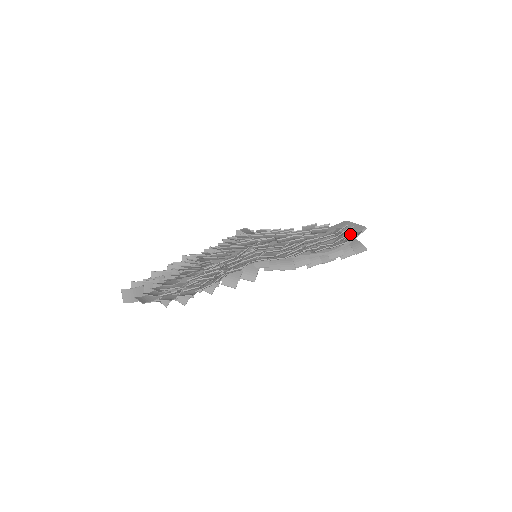
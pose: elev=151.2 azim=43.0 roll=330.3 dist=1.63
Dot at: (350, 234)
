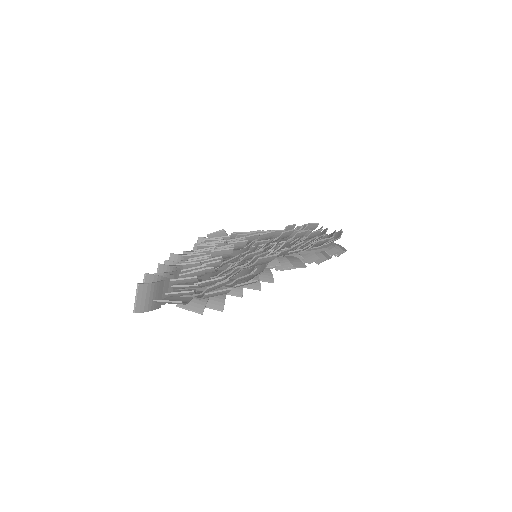
Dot at: (328, 235)
